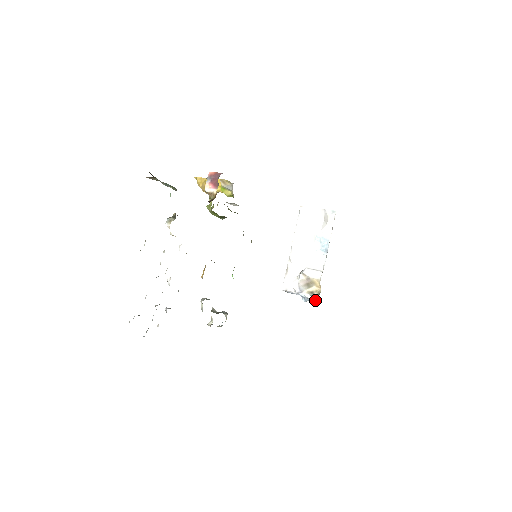
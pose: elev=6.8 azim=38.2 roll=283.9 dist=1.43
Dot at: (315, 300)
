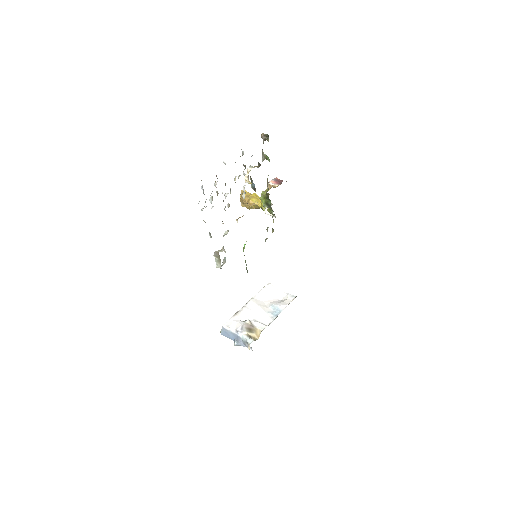
Dot at: (251, 341)
